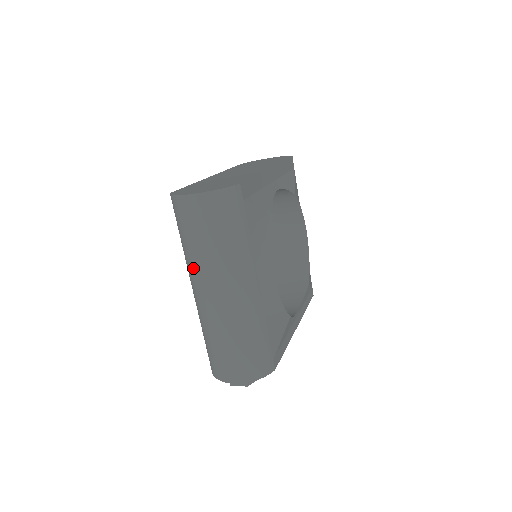
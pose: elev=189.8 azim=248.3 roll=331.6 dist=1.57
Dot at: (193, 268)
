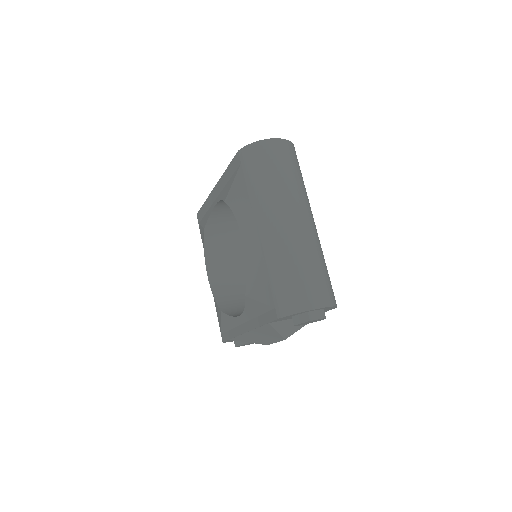
Dot at: (275, 199)
